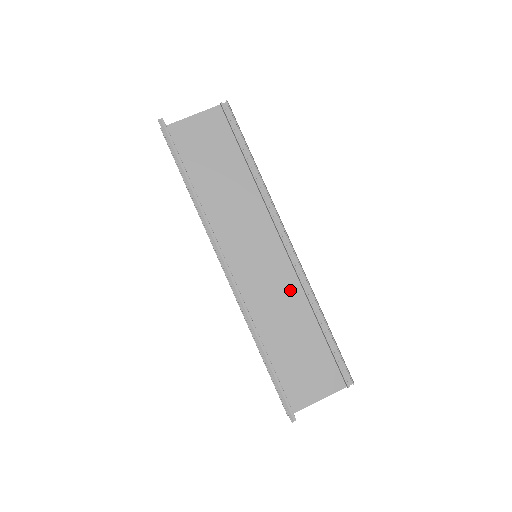
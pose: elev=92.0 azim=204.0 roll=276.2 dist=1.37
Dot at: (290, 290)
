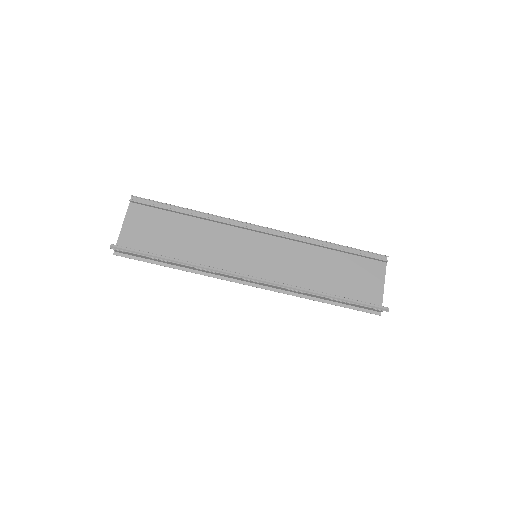
Dot at: (296, 251)
